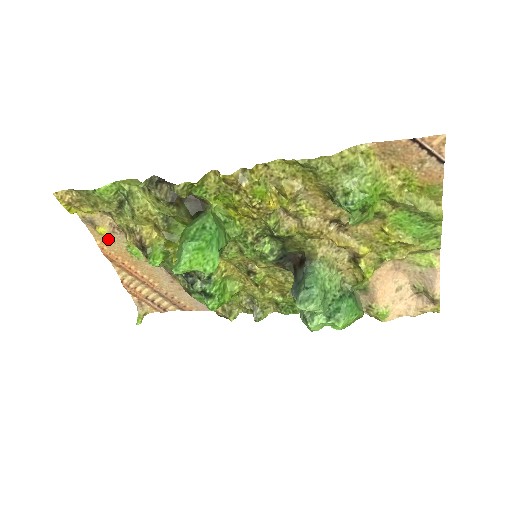
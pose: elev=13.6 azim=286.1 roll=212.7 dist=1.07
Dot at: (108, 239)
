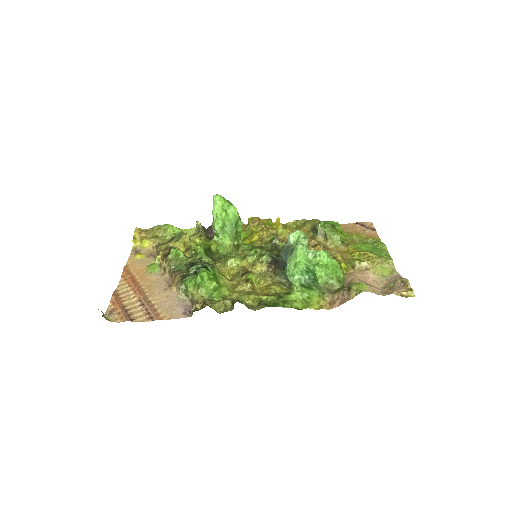
Dot at: (139, 261)
